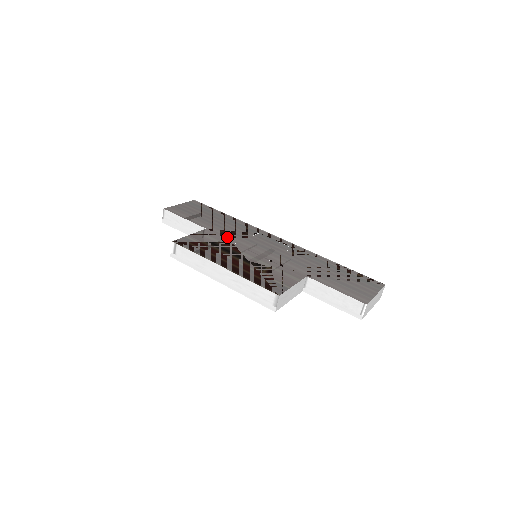
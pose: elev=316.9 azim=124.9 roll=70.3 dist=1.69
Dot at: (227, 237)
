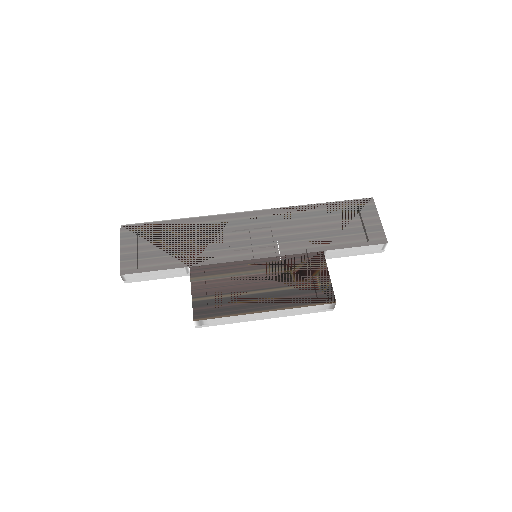
Dot at: (218, 261)
